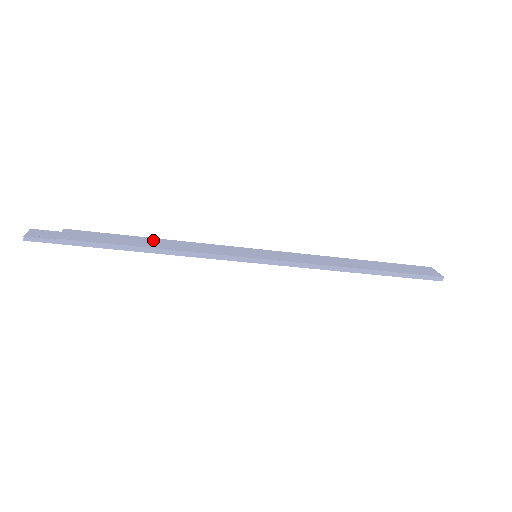
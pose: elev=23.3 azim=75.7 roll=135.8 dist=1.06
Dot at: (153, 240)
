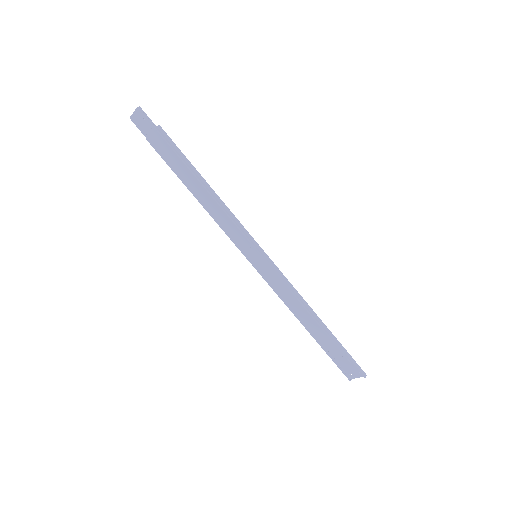
Dot at: occluded
